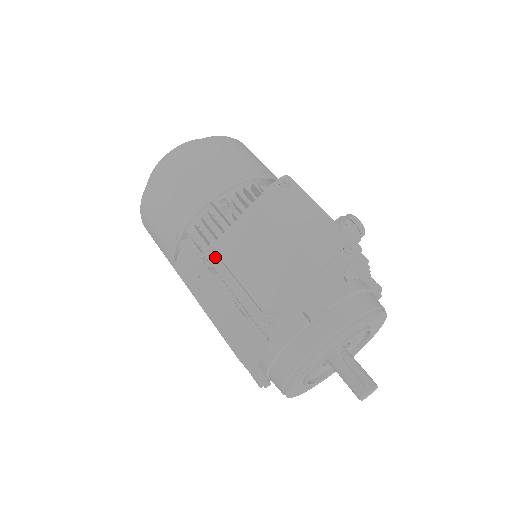
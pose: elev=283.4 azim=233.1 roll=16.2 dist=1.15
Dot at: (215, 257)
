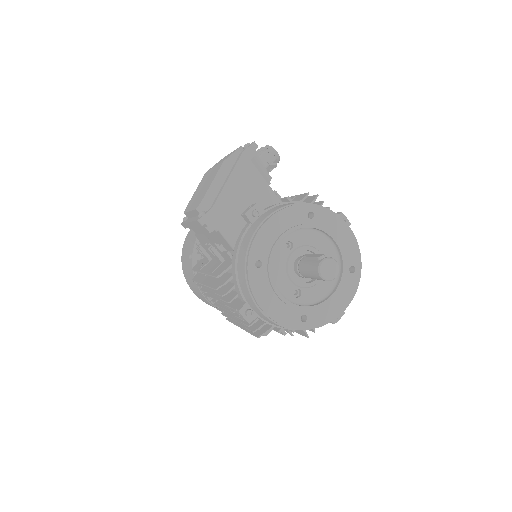
Dot at: (186, 220)
